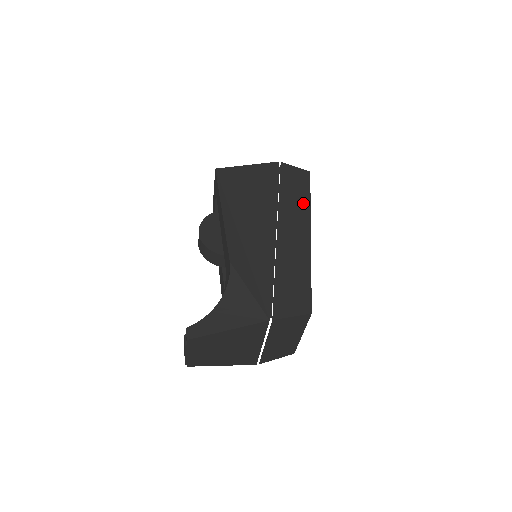
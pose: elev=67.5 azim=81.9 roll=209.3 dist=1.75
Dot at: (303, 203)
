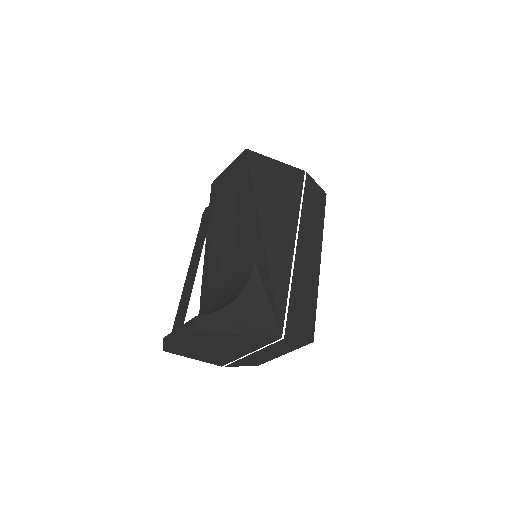
Dot at: (318, 224)
